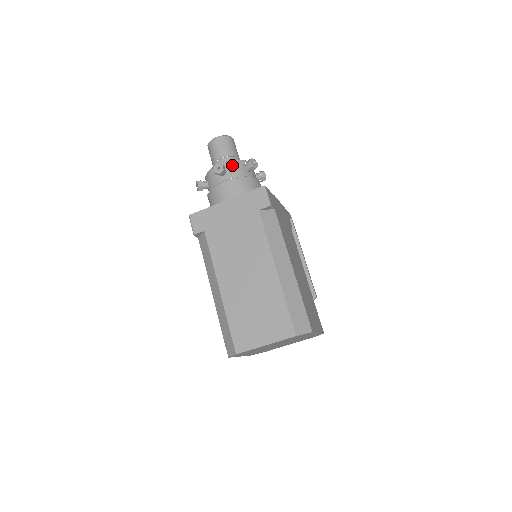
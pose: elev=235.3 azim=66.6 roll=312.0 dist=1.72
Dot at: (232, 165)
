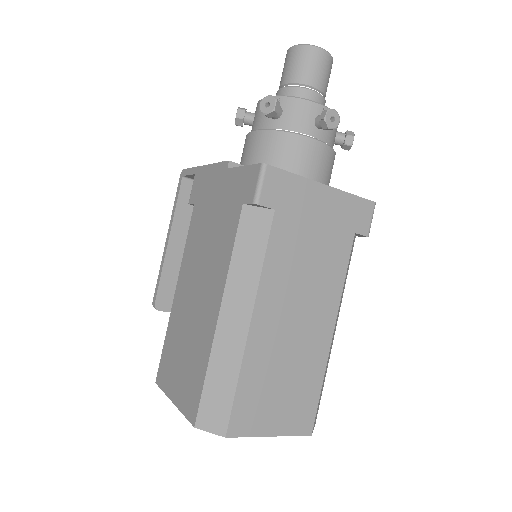
Dot at: occluded
